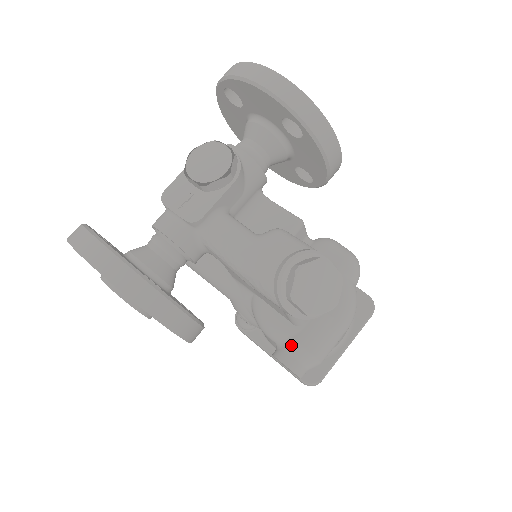
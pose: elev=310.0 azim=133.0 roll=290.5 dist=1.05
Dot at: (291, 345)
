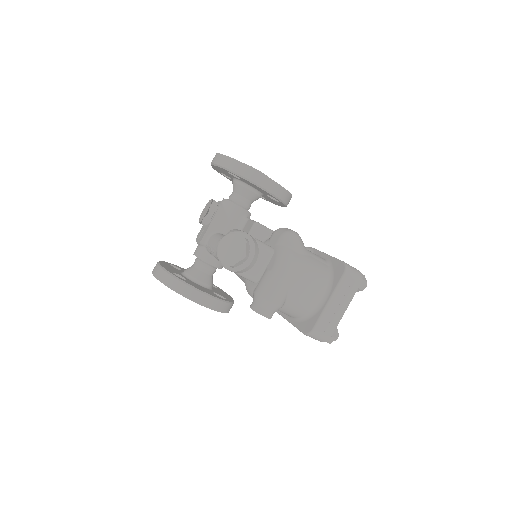
Dot at: (253, 295)
